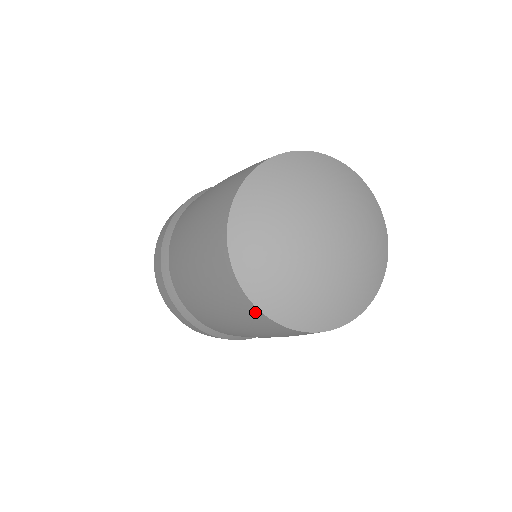
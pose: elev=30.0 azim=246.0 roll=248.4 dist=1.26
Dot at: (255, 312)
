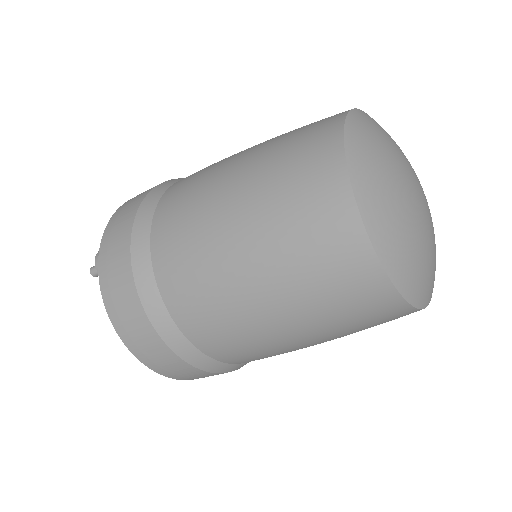
Dot at: (376, 282)
